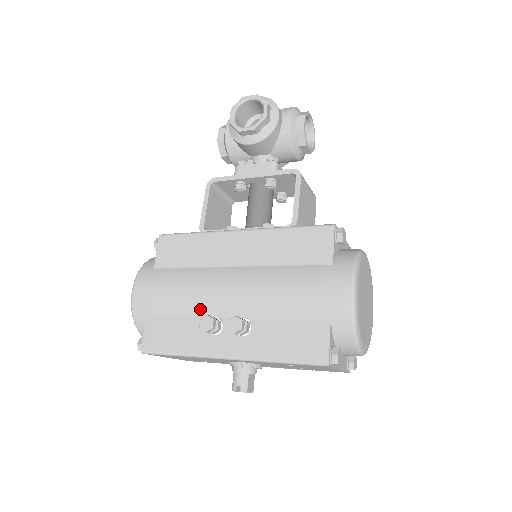
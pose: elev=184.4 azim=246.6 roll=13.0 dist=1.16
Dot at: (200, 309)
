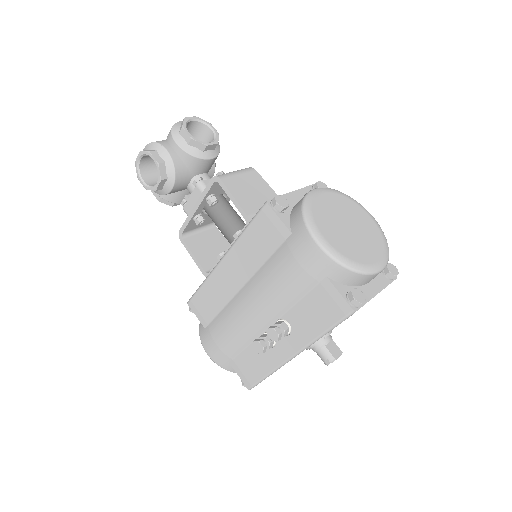
Dot at: (250, 336)
